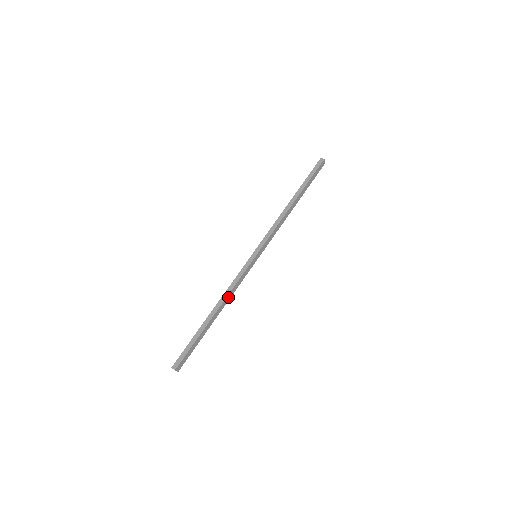
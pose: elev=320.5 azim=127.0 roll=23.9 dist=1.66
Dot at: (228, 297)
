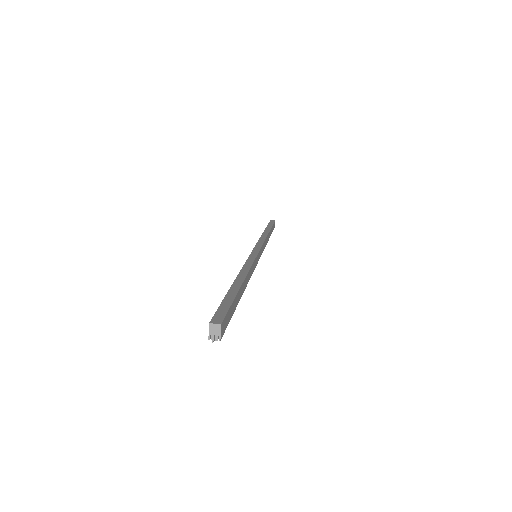
Dot at: (249, 274)
